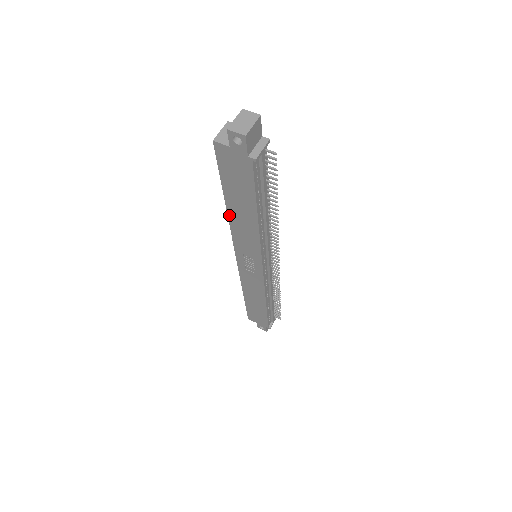
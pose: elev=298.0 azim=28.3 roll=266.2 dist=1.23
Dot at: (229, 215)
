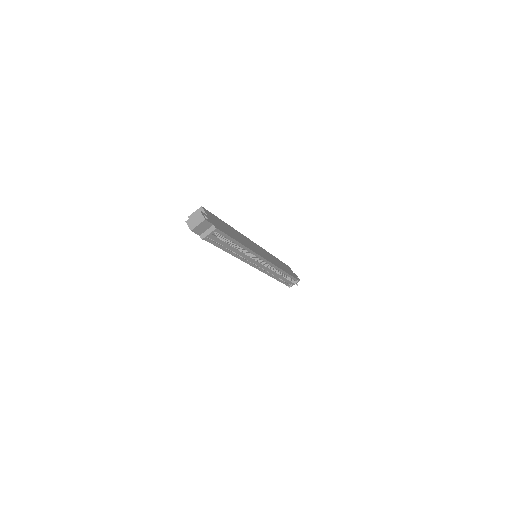
Dot at: occluded
